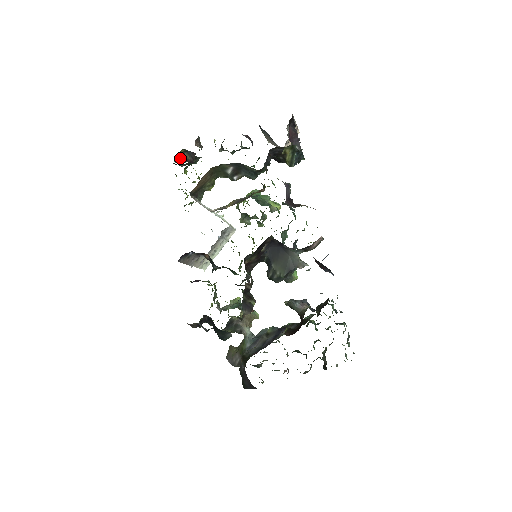
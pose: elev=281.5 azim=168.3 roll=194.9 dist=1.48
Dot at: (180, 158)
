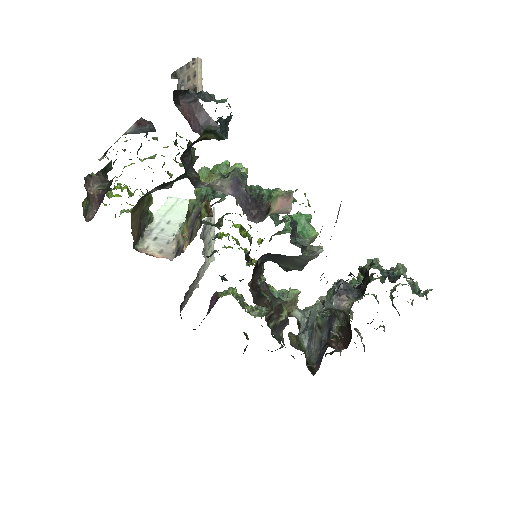
Dot at: (89, 204)
